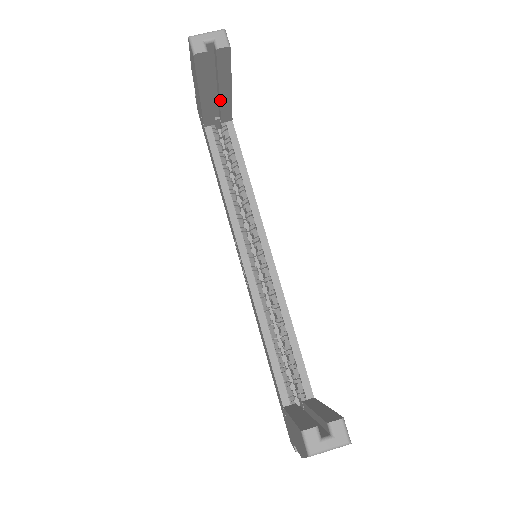
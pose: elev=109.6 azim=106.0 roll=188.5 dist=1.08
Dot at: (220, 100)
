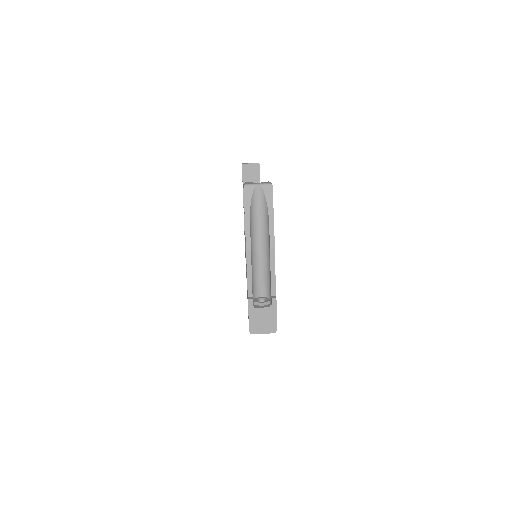
Dot at: occluded
